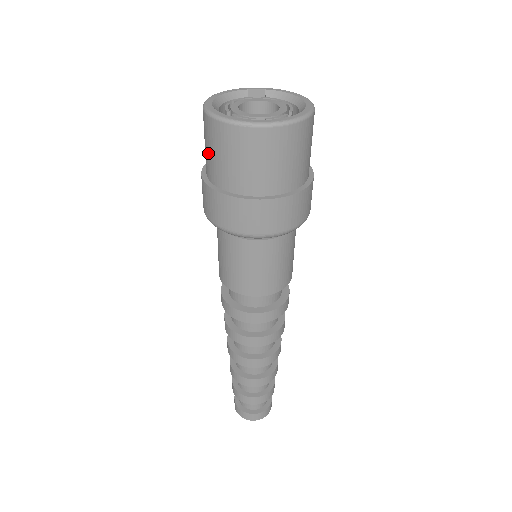
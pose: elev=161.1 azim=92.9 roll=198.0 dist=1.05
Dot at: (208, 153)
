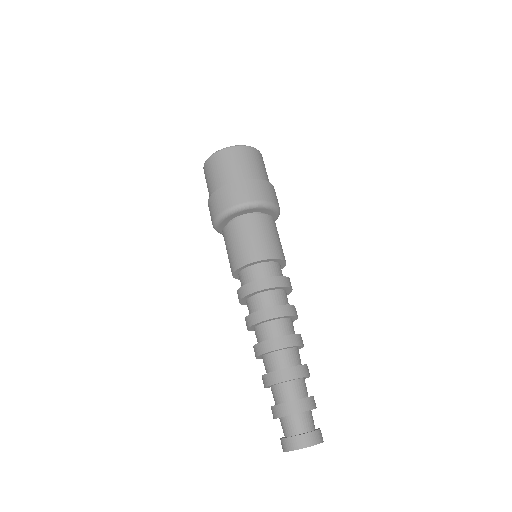
Dot at: (212, 177)
